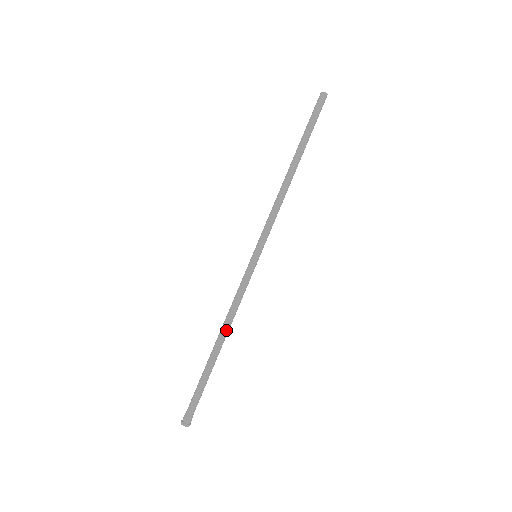
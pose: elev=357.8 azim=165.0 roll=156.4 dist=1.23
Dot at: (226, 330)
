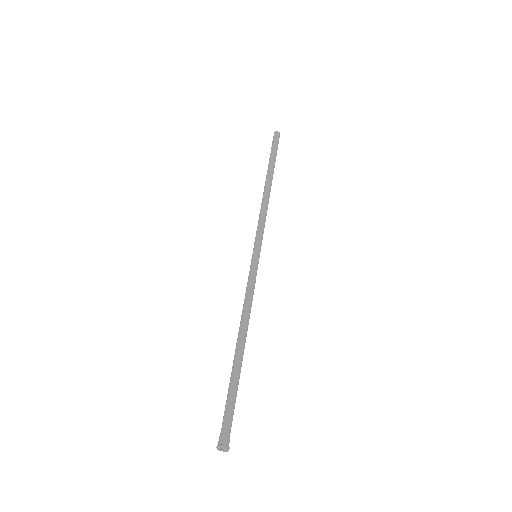
Dot at: (247, 329)
